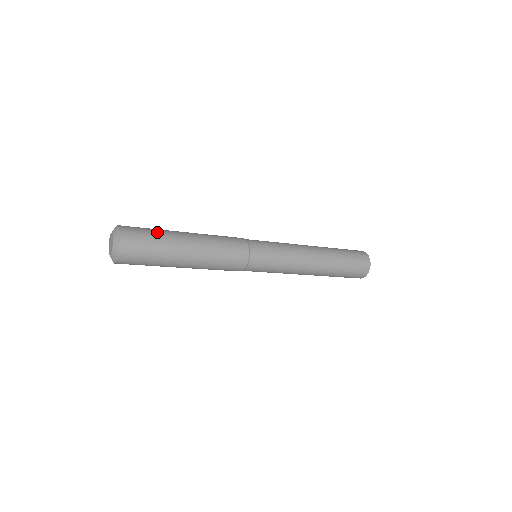
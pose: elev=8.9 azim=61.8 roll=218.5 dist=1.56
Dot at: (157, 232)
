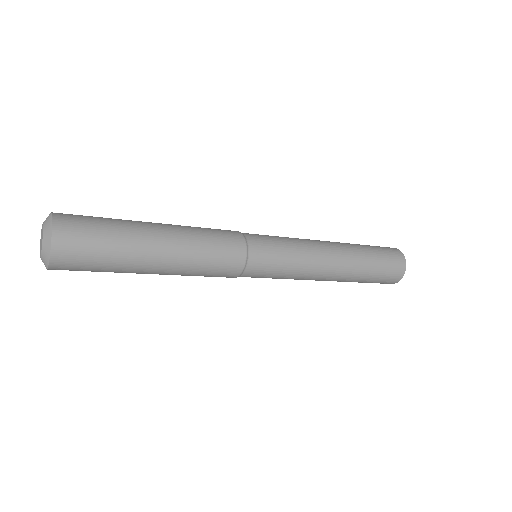
Dot at: (111, 220)
